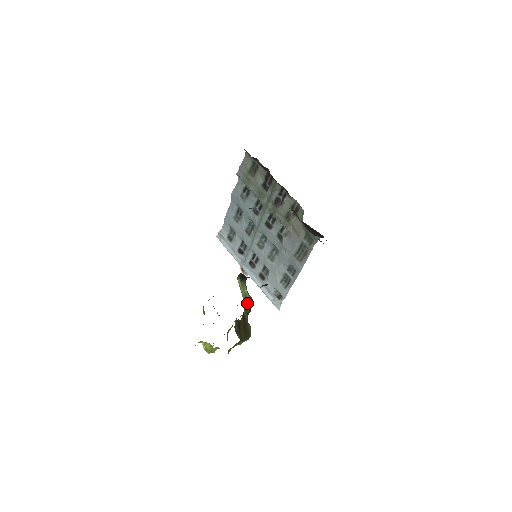
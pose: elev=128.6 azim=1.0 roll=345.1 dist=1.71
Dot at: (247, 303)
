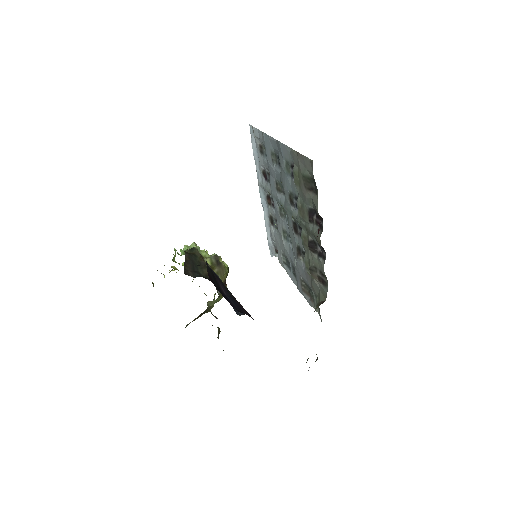
Dot at: occluded
